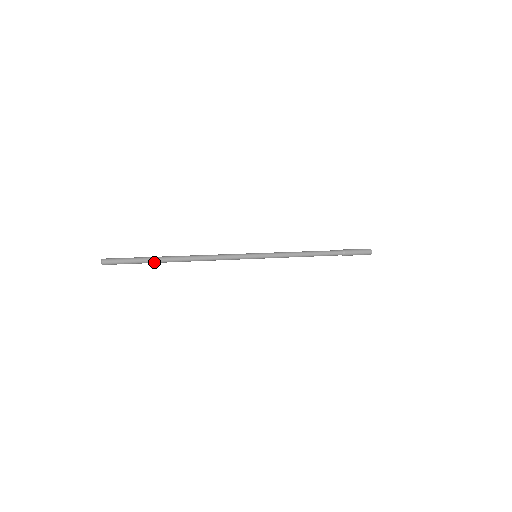
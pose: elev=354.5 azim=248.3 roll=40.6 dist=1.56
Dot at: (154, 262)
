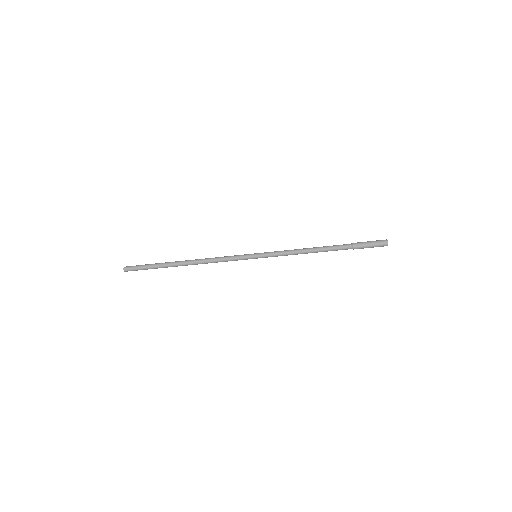
Dot at: (163, 265)
